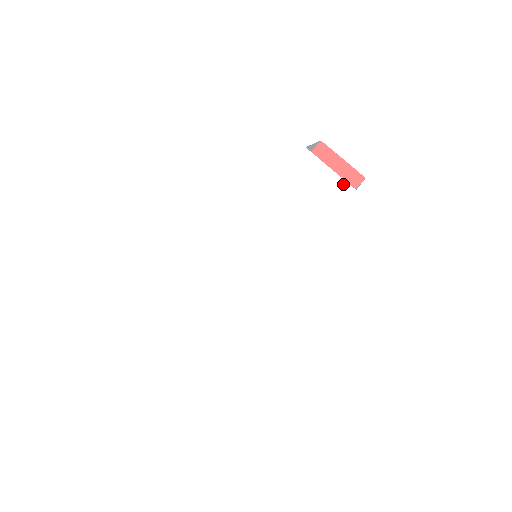
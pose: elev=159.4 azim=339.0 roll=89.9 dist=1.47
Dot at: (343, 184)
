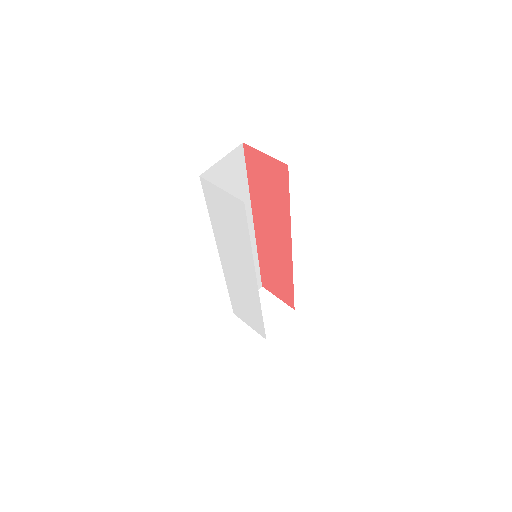
Dot at: (235, 199)
